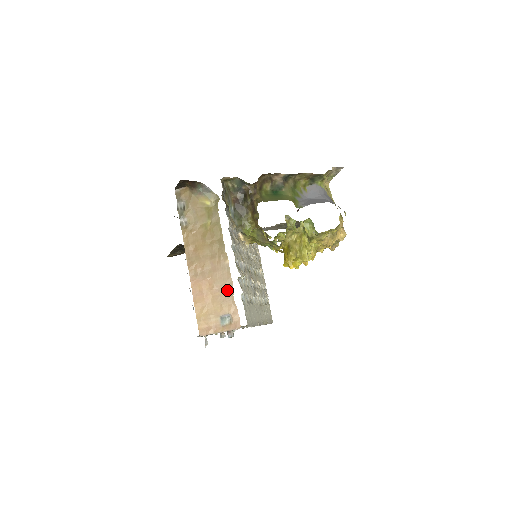
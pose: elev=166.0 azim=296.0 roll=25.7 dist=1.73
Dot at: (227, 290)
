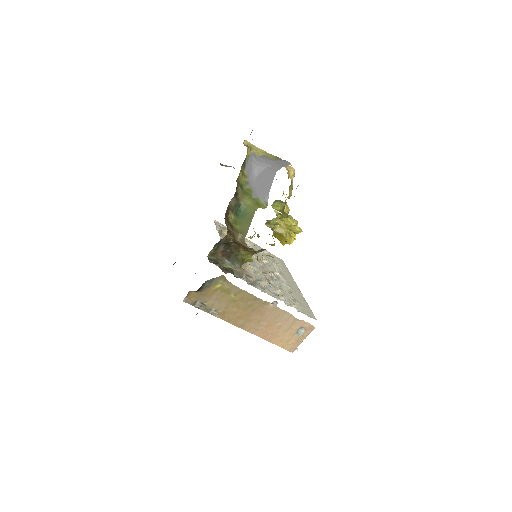
Dot at: (287, 318)
